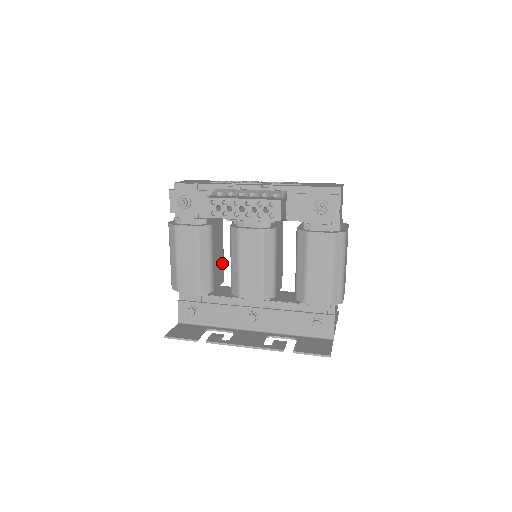
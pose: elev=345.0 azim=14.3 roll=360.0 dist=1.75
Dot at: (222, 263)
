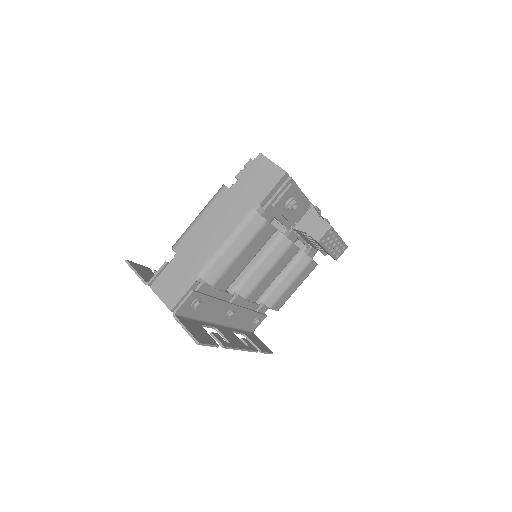
Dot at: occluded
